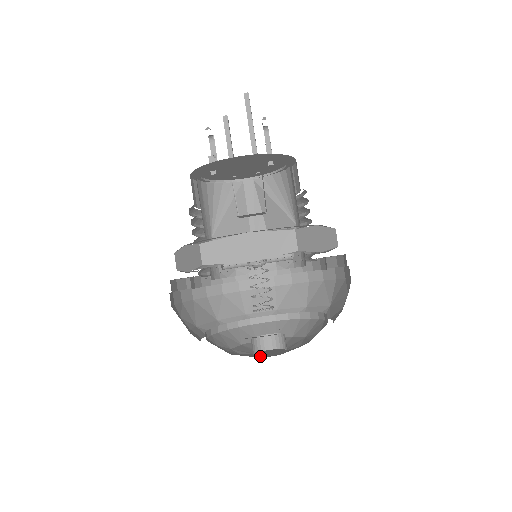
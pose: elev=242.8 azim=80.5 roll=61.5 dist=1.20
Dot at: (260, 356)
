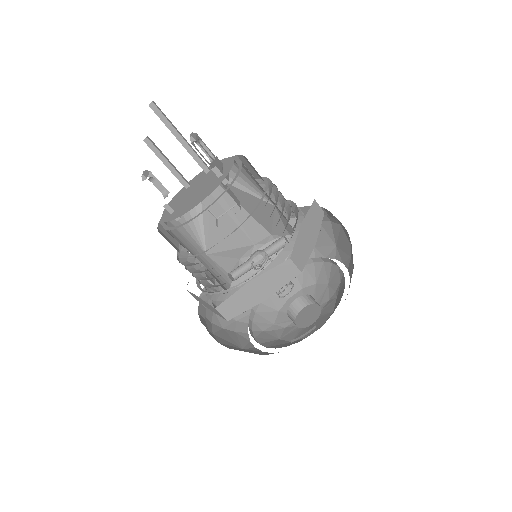
Dot at: (302, 326)
